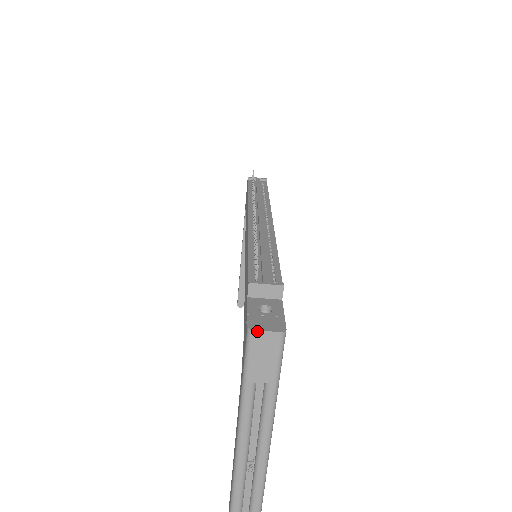
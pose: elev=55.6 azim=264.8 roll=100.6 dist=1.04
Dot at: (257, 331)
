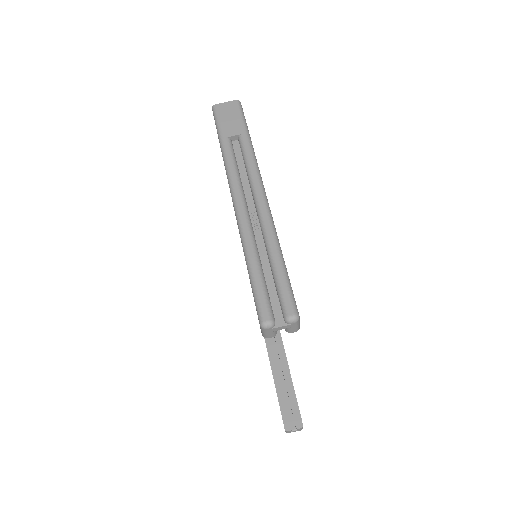
Dot at: (218, 104)
